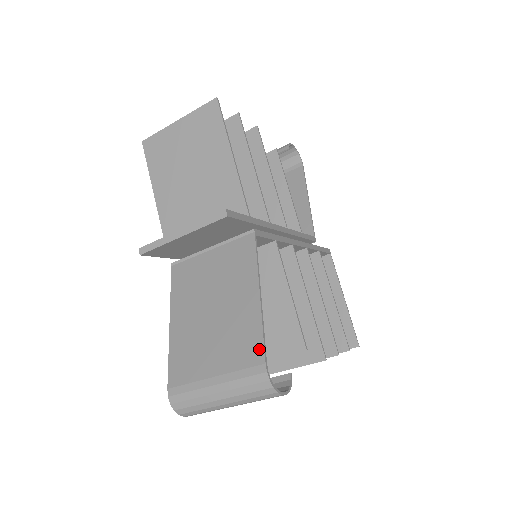
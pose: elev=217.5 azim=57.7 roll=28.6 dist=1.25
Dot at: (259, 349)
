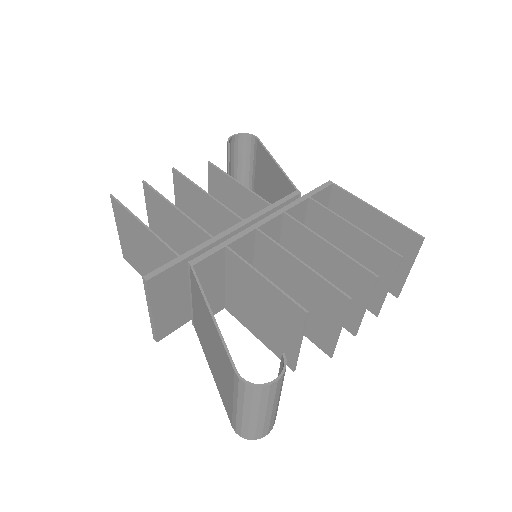
Dot at: (228, 361)
